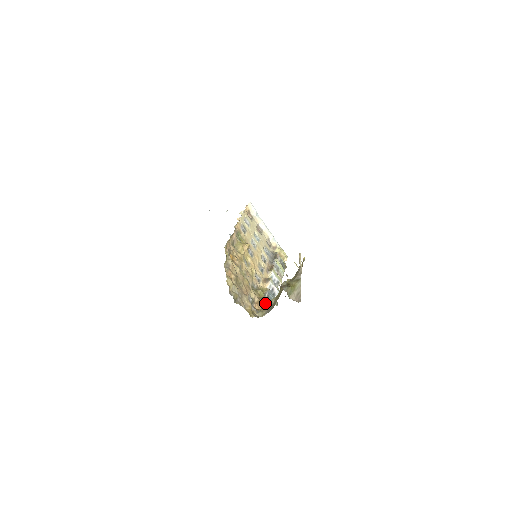
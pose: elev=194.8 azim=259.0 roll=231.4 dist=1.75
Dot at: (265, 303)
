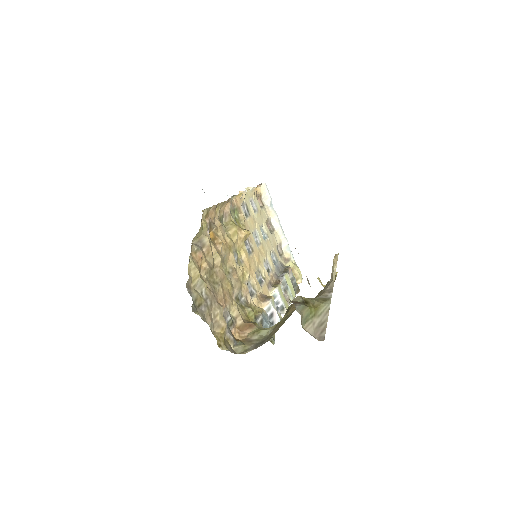
Dot at: (253, 331)
